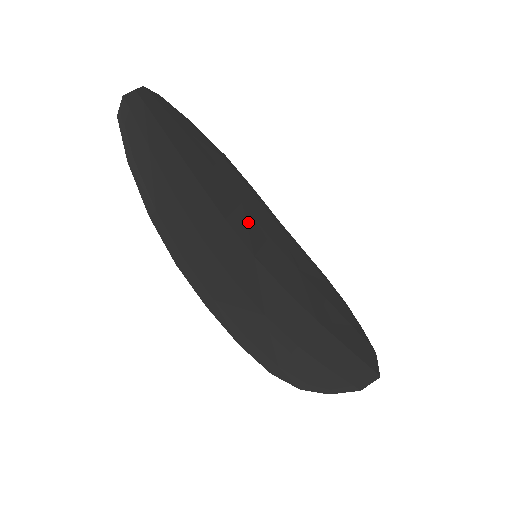
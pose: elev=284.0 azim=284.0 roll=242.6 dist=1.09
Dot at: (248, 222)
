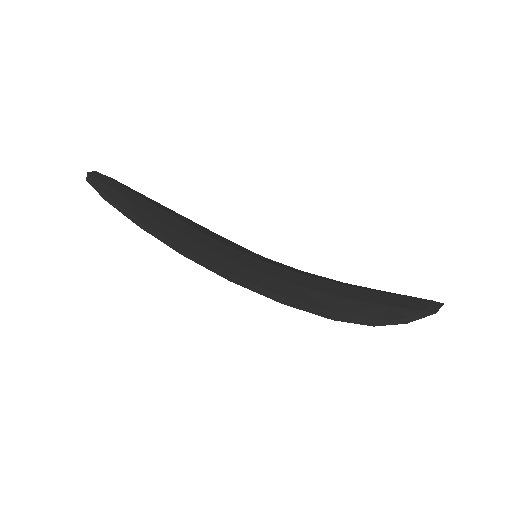
Dot at: (235, 245)
